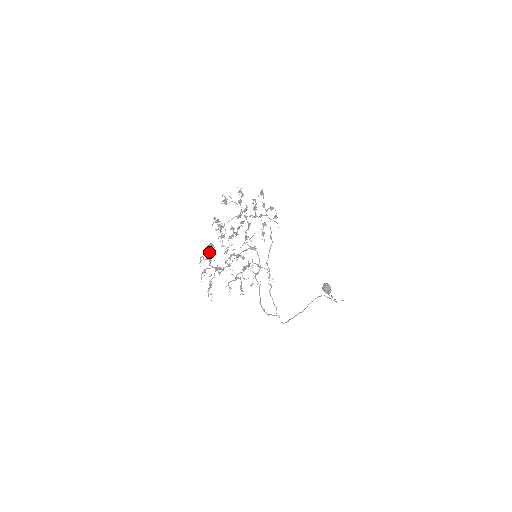
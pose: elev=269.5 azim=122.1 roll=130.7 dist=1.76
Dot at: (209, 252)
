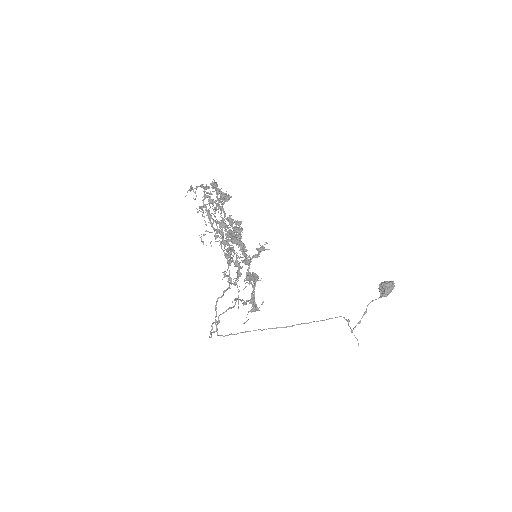
Dot at: (206, 192)
